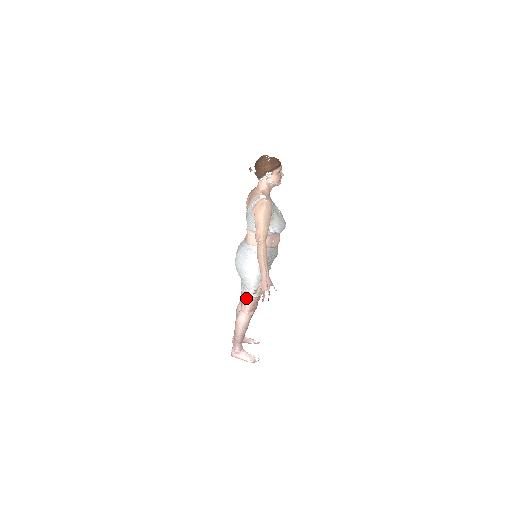
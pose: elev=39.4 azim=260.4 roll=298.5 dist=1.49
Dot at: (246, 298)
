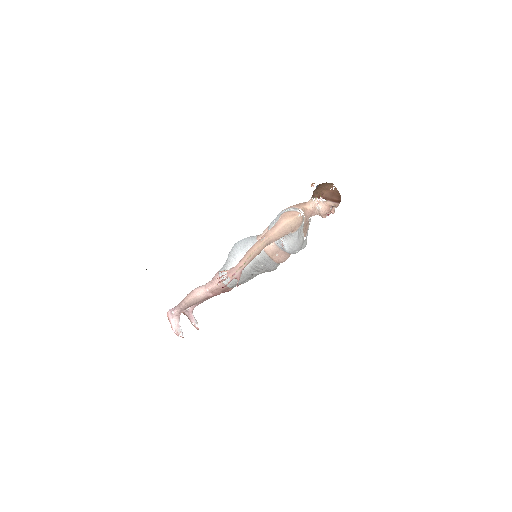
Dot at: occluded
